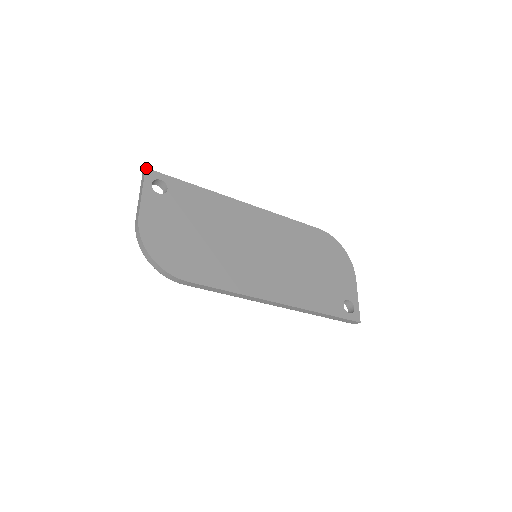
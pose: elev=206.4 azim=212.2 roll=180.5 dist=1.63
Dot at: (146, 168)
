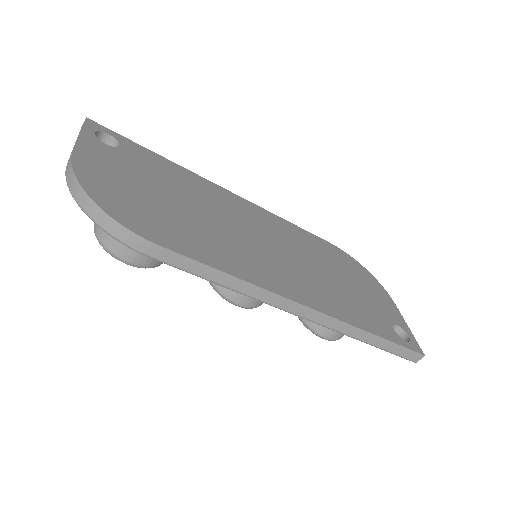
Dot at: (87, 118)
